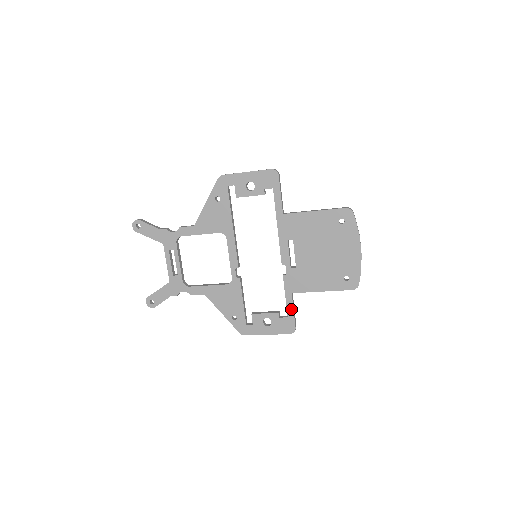
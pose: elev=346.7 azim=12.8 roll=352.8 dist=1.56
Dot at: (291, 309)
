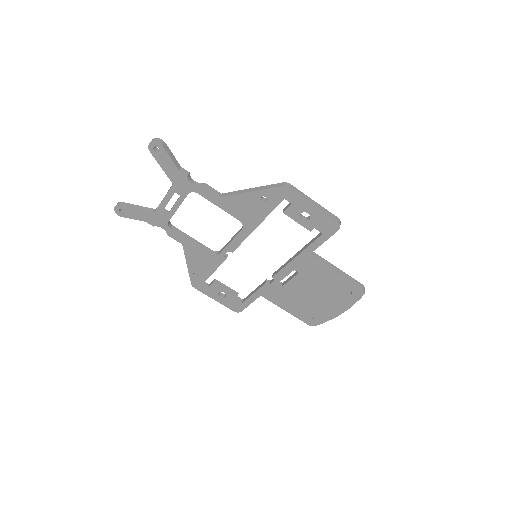
Dot at: (250, 302)
